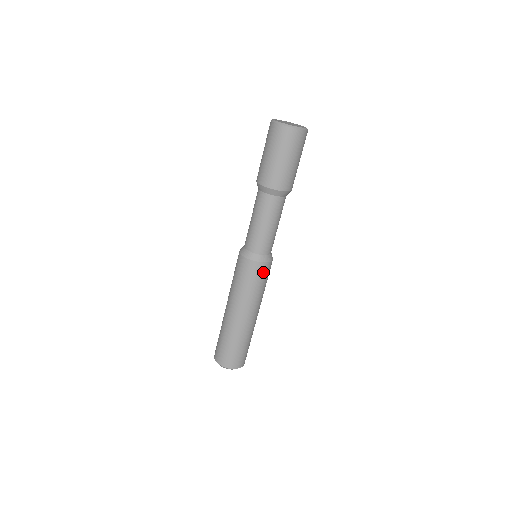
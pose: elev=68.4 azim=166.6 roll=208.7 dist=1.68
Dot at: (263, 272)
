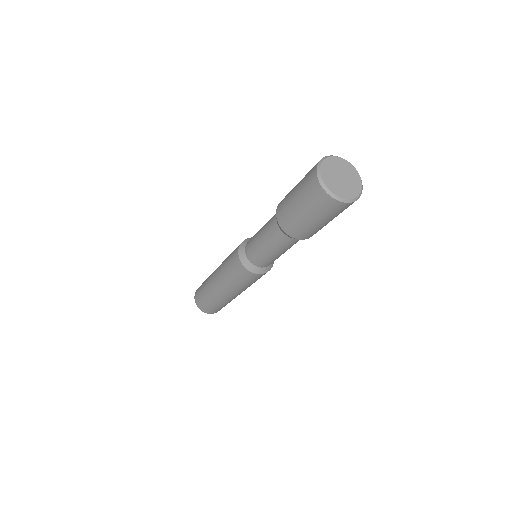
Dot at: (257, 278)
